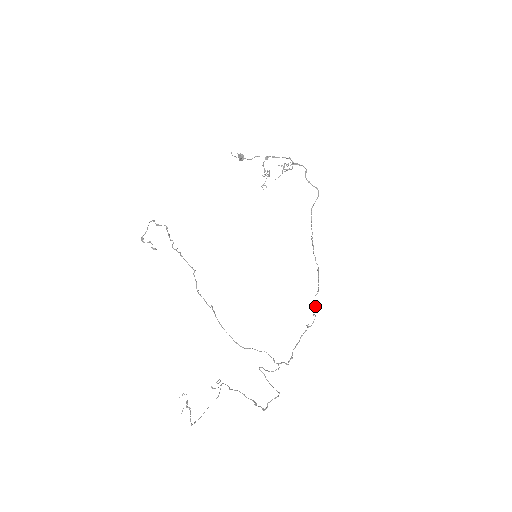
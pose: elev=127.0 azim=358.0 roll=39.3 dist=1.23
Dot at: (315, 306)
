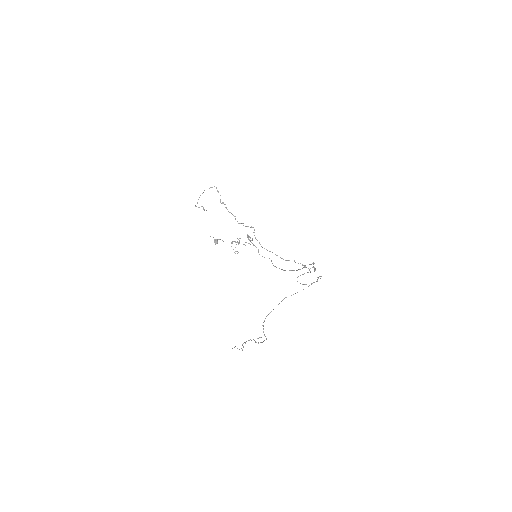
Dot at: (309, 264)
